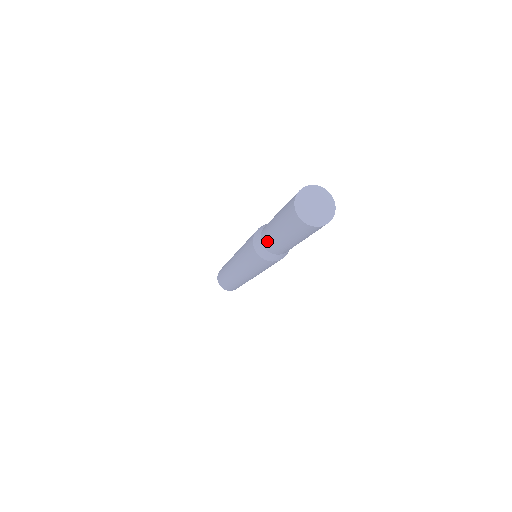
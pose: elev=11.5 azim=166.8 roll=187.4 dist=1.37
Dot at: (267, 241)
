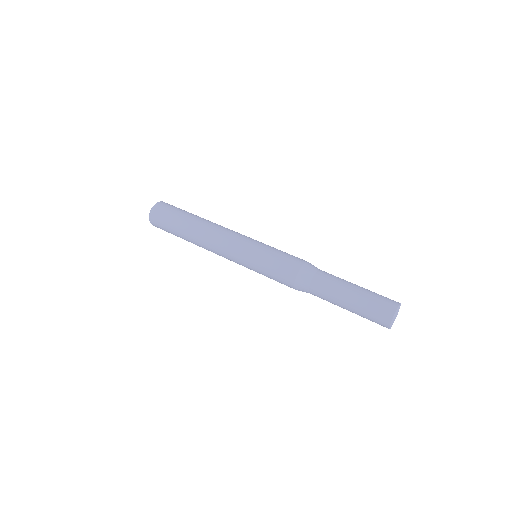
Dot at: occluded
